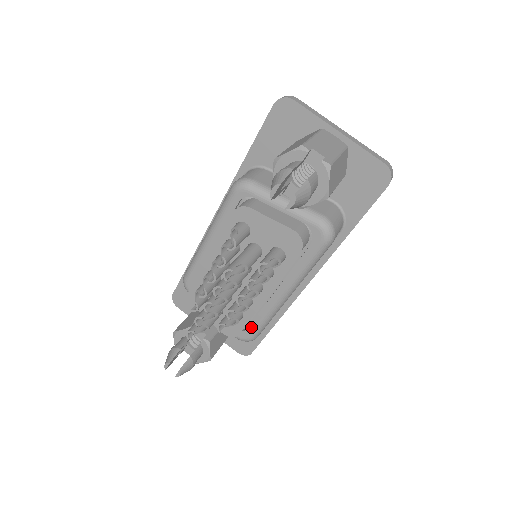
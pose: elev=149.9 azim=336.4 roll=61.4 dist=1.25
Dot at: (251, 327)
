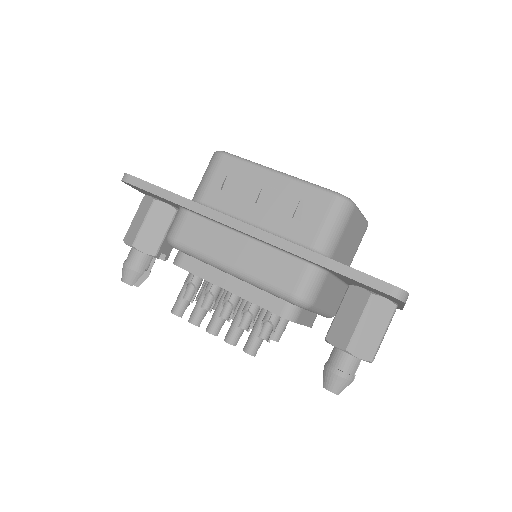
Dot at: occluded
